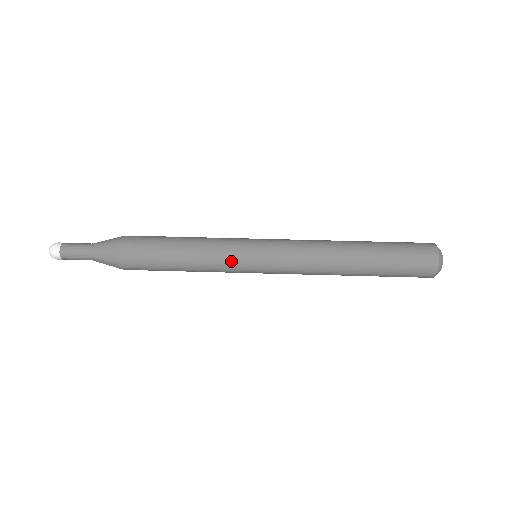
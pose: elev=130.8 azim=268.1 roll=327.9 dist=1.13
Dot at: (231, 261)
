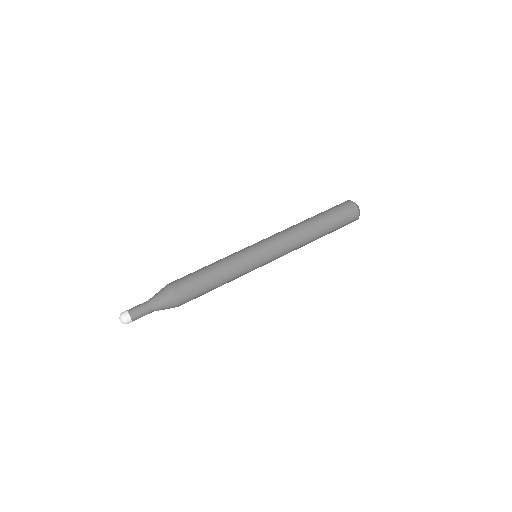
Dot at: (248, 272)
